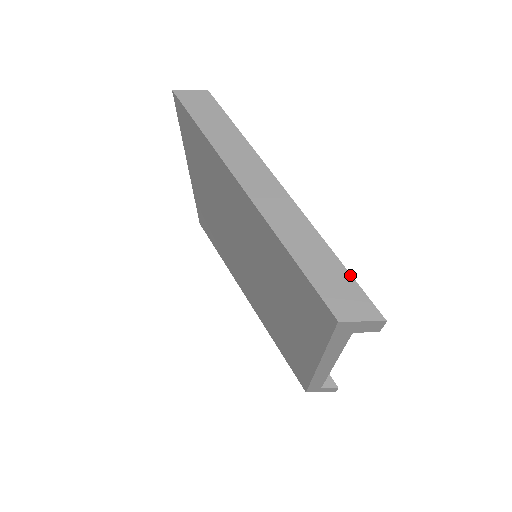
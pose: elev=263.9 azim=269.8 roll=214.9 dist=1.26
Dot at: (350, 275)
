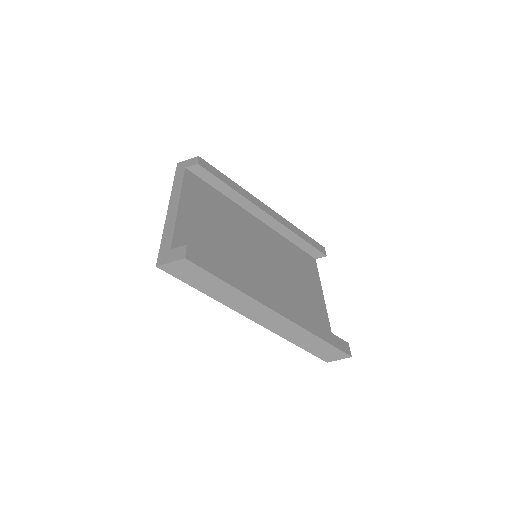
Dot at: (330, 345)
